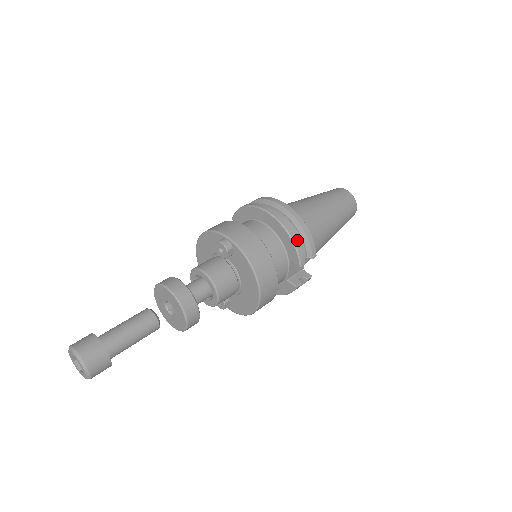
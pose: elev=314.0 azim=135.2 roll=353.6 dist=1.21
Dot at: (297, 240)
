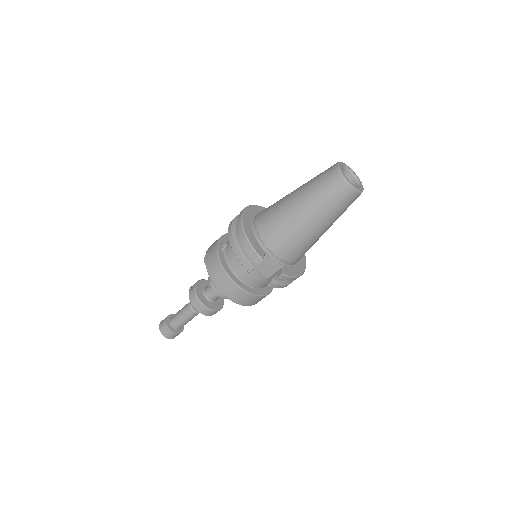
Dot at: (237, 252)
